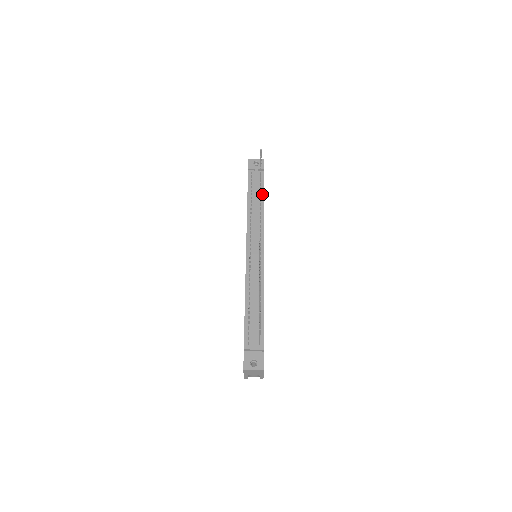
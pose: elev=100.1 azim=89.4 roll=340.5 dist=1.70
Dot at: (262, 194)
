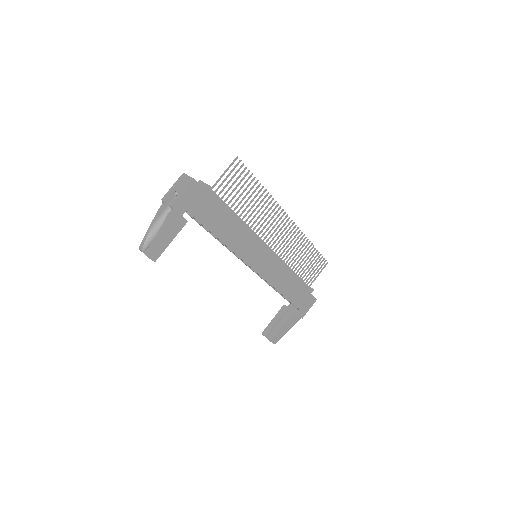
Dot at: (298, 277)
